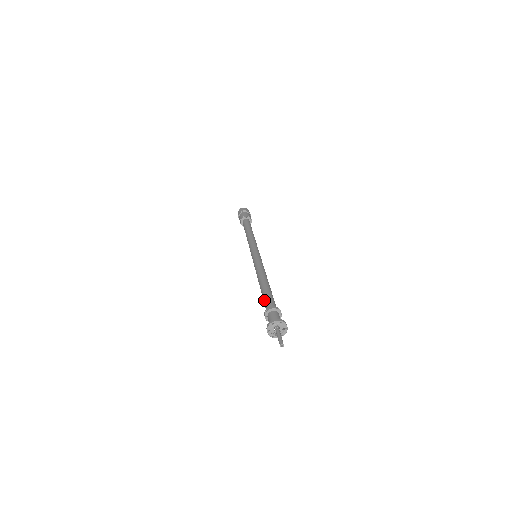
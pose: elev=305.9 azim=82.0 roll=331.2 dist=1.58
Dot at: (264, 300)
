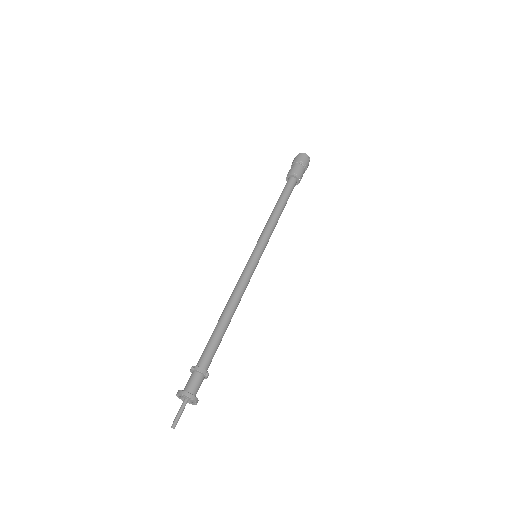
Dot at: (206, 345)
